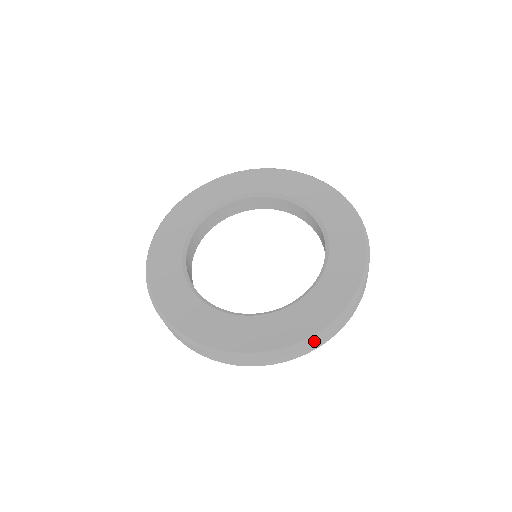
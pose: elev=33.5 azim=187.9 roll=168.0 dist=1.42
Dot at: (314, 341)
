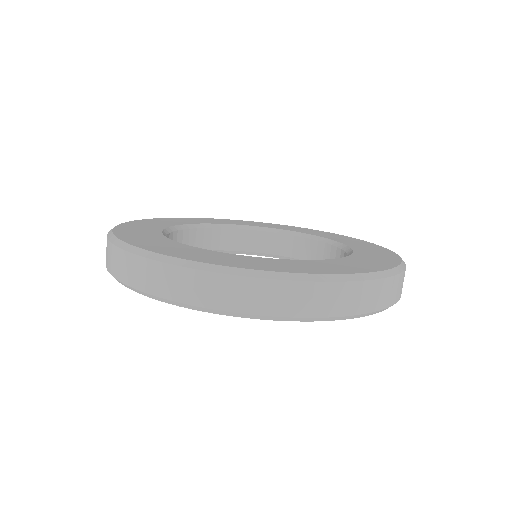
Dot at: occluded
